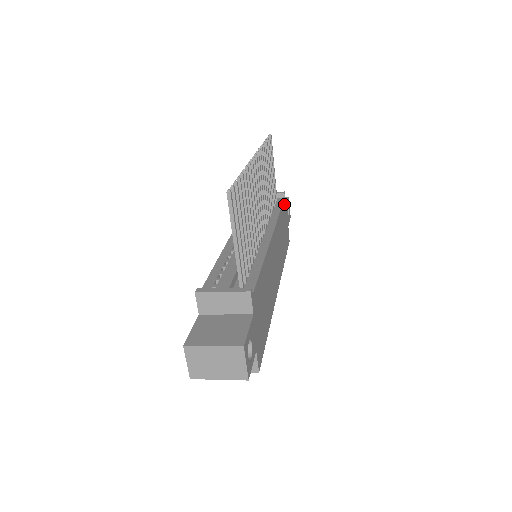
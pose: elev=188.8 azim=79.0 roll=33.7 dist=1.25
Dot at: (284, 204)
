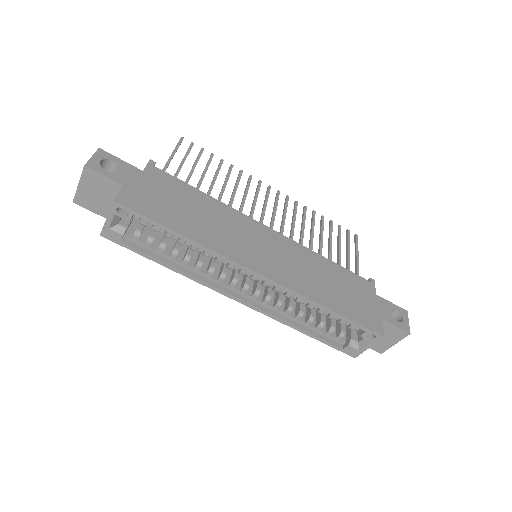
Dot at: (364, 282)
